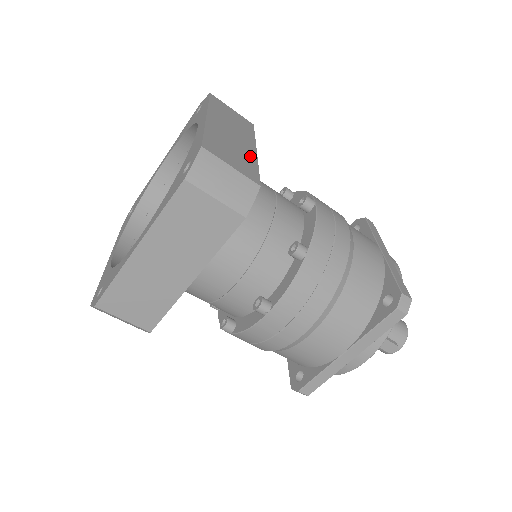
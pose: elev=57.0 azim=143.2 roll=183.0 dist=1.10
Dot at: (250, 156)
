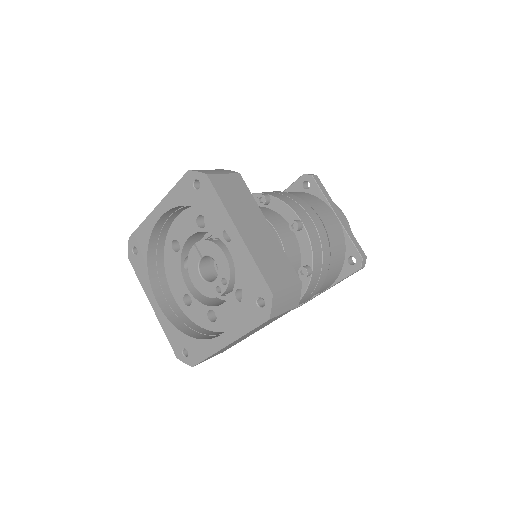
Dot at: (276, 246)
